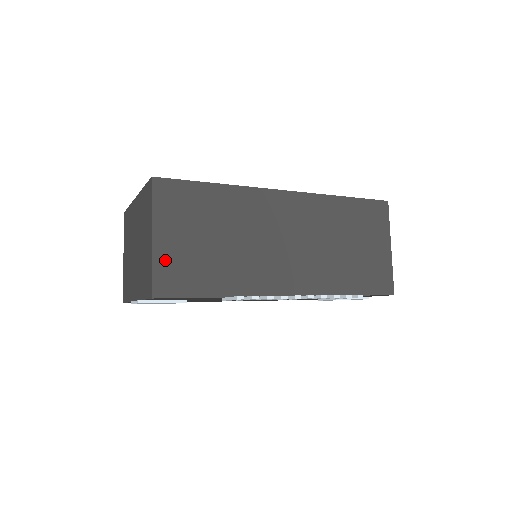
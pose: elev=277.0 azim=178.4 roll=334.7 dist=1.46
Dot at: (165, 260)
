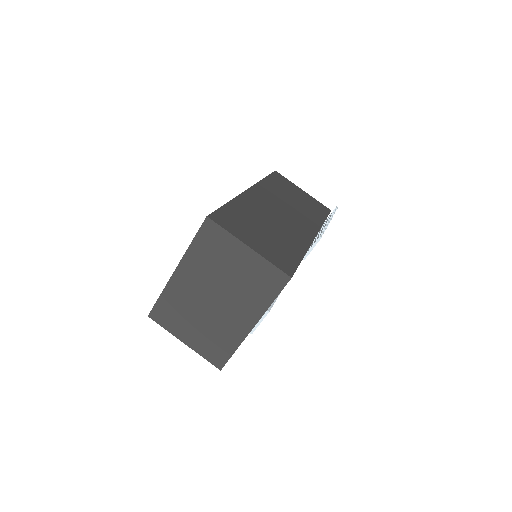
Dot at: (268, 255)
